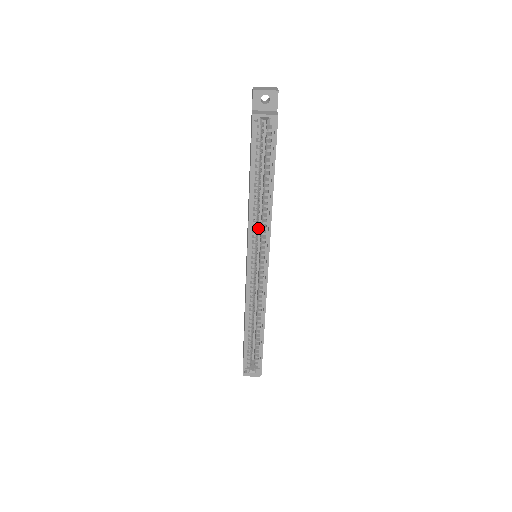
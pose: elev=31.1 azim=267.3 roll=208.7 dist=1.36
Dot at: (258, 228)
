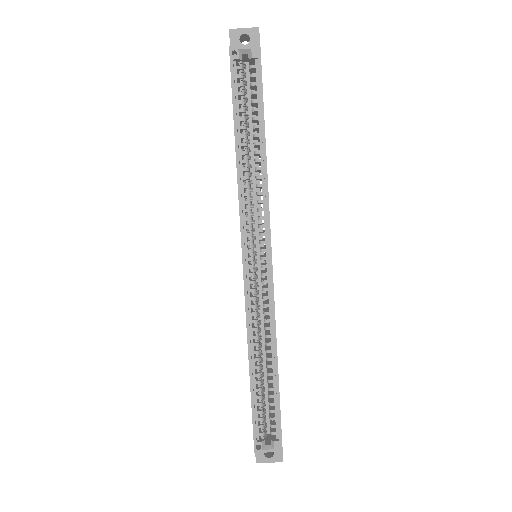
Dot at: occluded
